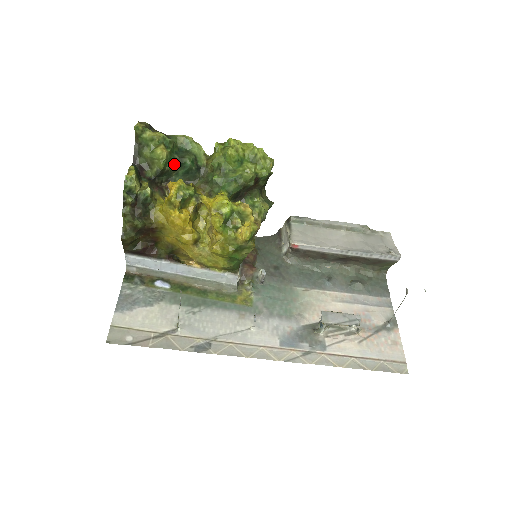
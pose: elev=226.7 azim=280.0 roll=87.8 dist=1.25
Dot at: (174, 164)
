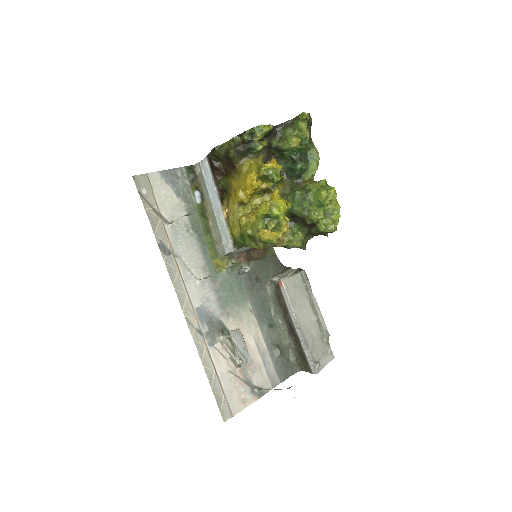
Dot at: (292, 156)
